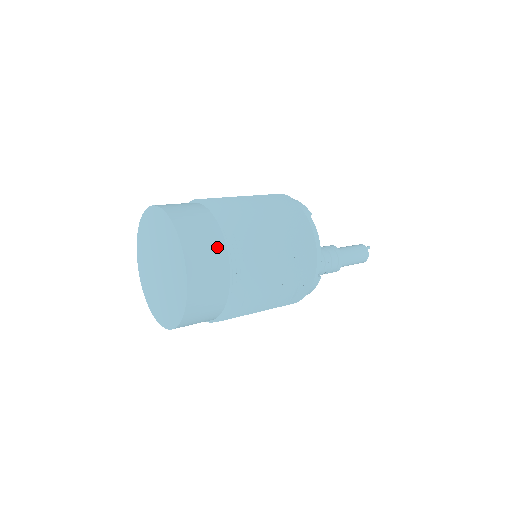
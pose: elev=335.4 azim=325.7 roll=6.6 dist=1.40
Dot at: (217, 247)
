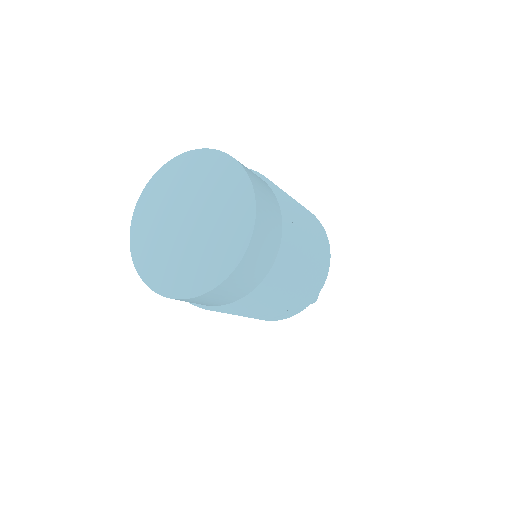
Dot at: (276, 237)
